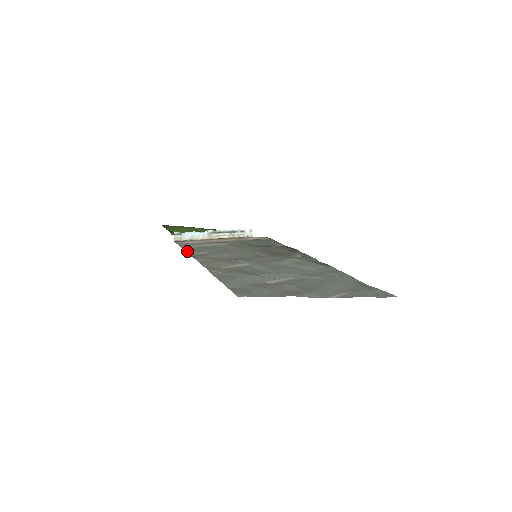
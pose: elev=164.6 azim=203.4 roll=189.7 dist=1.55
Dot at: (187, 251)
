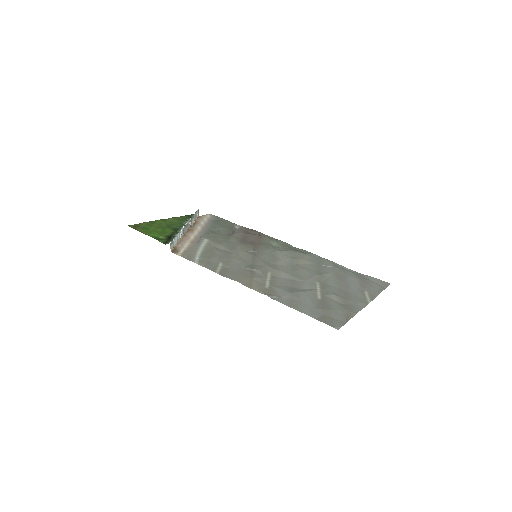
Dot at: (209, 268)
